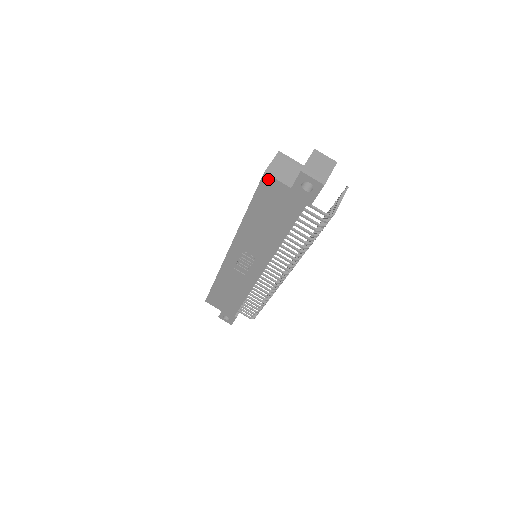
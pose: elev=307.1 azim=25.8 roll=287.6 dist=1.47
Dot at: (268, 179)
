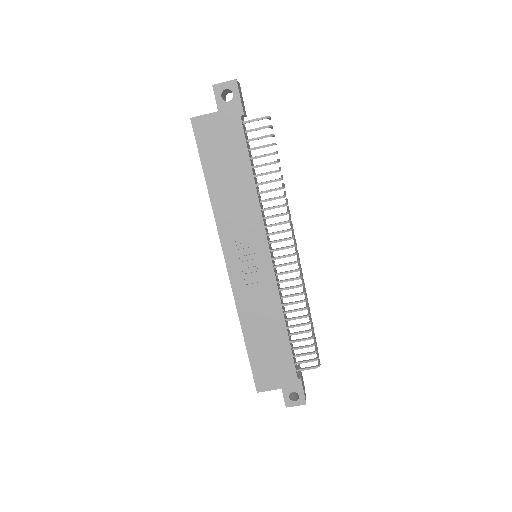
Dot at: (197, 122)
